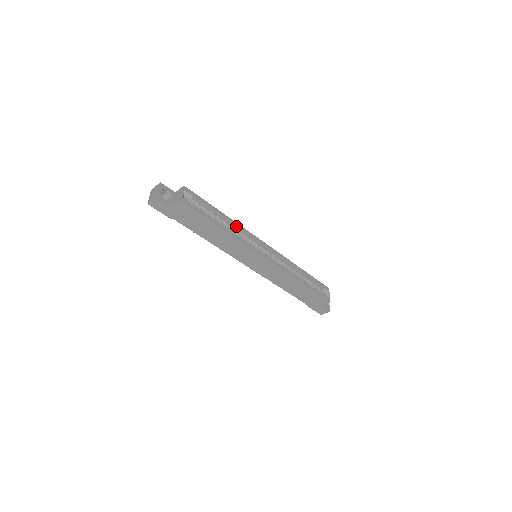
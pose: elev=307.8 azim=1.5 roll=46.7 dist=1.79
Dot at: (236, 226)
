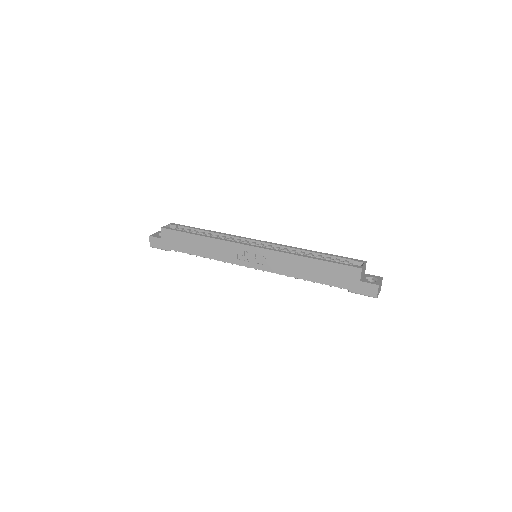
Dot at: (222, 235)
